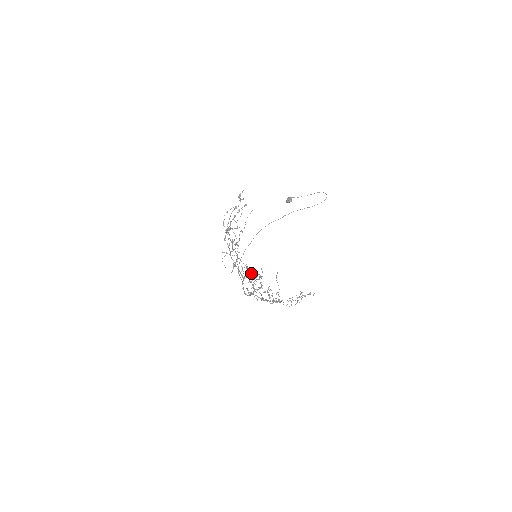
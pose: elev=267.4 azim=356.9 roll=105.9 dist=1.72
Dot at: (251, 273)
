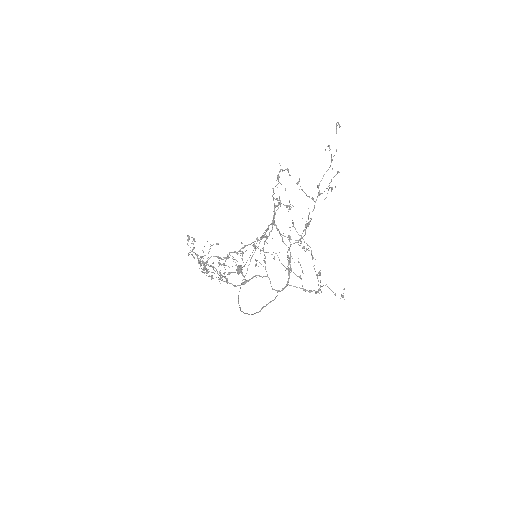
Dot at: (266, 230)
